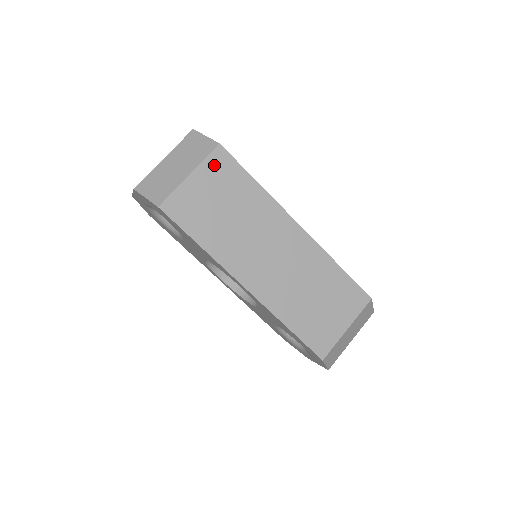
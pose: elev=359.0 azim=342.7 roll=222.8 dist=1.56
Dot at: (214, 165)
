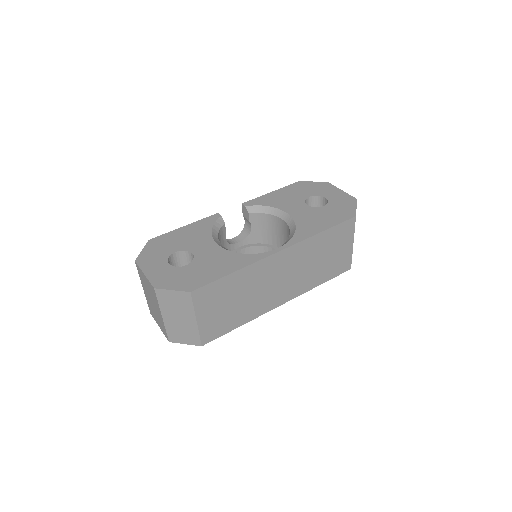
Dot at: (202, 301)
